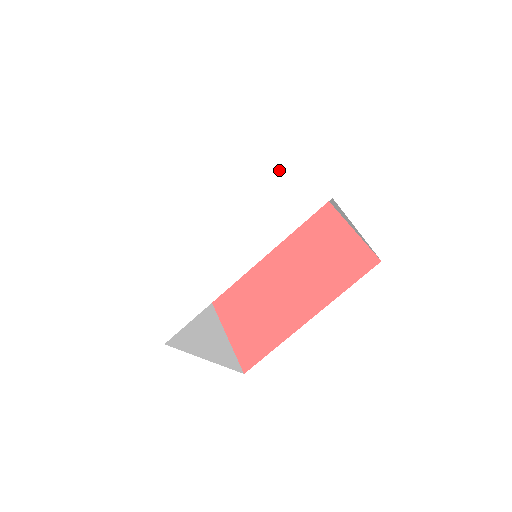
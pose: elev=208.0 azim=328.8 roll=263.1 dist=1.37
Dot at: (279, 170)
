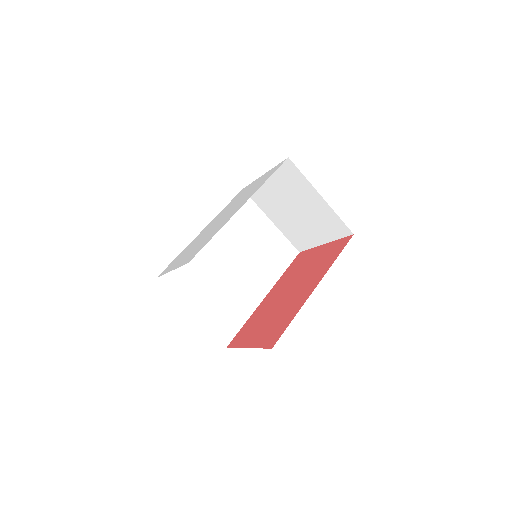
Dot at: (254, 183)
